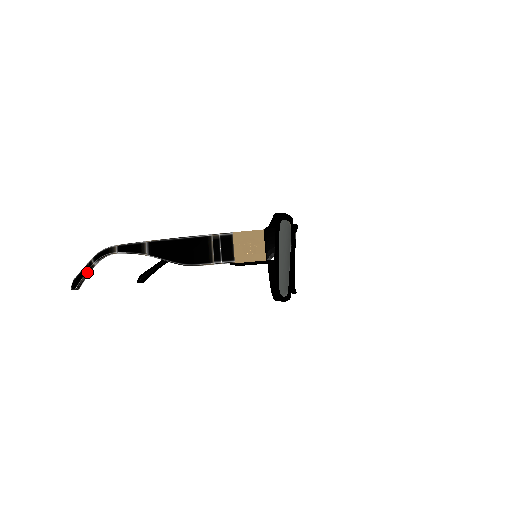
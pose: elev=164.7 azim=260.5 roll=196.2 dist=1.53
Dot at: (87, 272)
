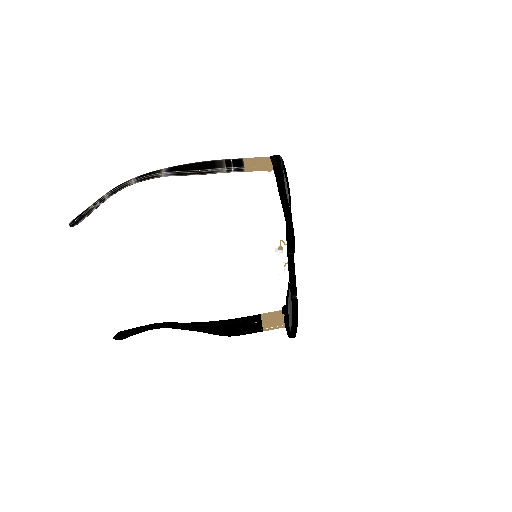
Dot at: (94, 205)
